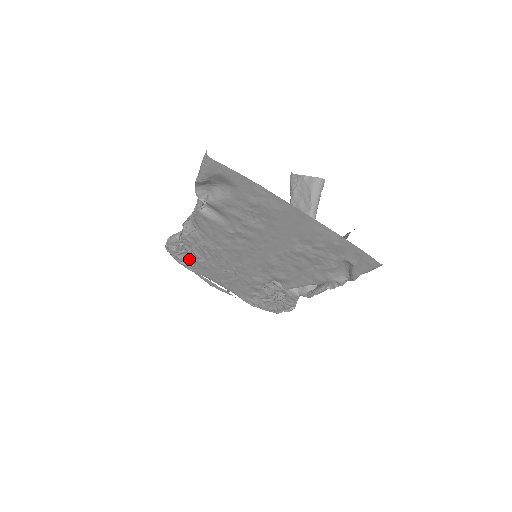
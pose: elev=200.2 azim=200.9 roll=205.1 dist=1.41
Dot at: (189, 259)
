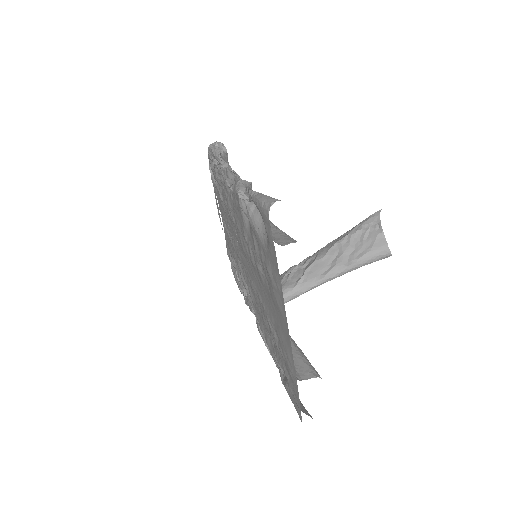
Dot at: occluded
